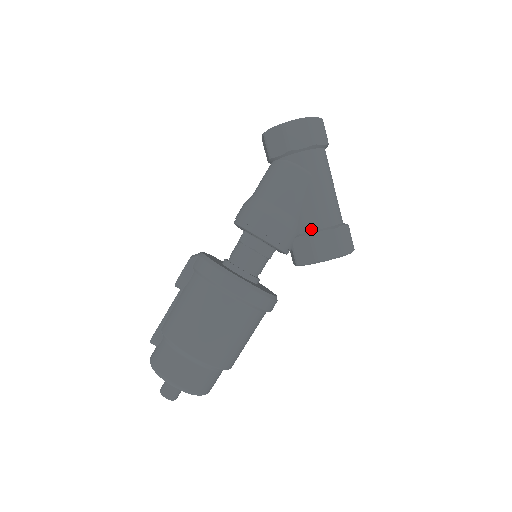
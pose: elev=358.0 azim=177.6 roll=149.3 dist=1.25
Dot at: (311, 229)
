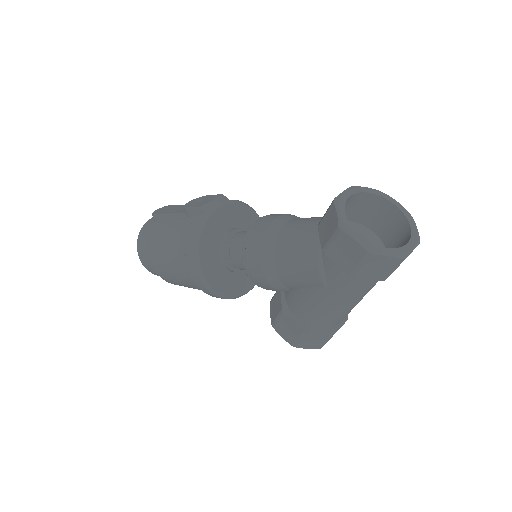
Dot at: (290, 307)
